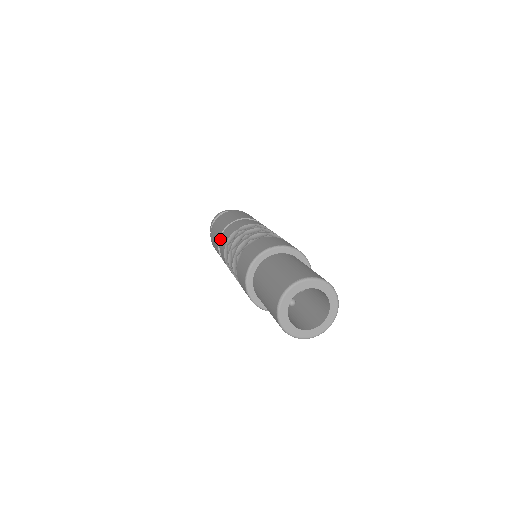
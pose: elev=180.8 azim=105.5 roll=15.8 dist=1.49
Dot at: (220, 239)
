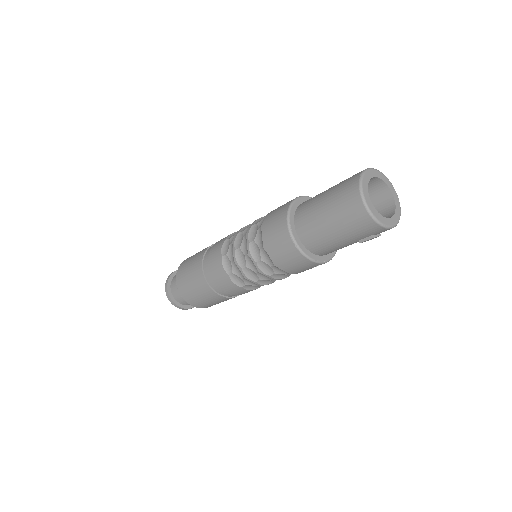
Dot at: (204, 269)
